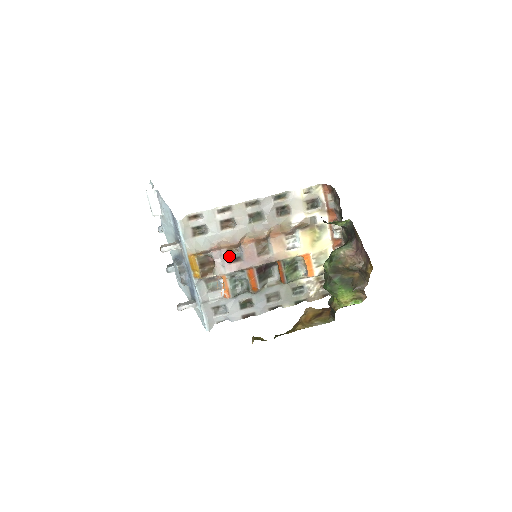
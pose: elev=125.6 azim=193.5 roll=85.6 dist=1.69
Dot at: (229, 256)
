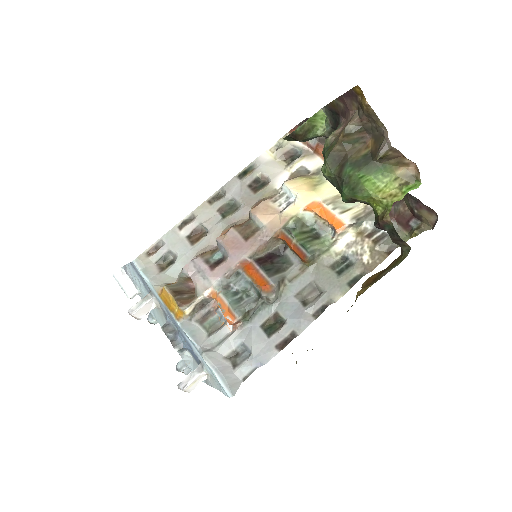
Dot at: (208, 262)
